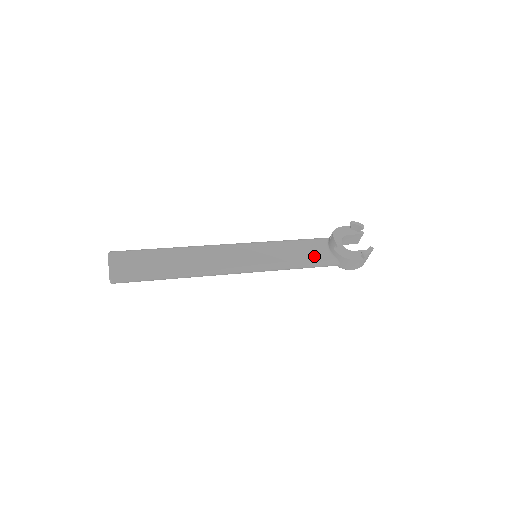
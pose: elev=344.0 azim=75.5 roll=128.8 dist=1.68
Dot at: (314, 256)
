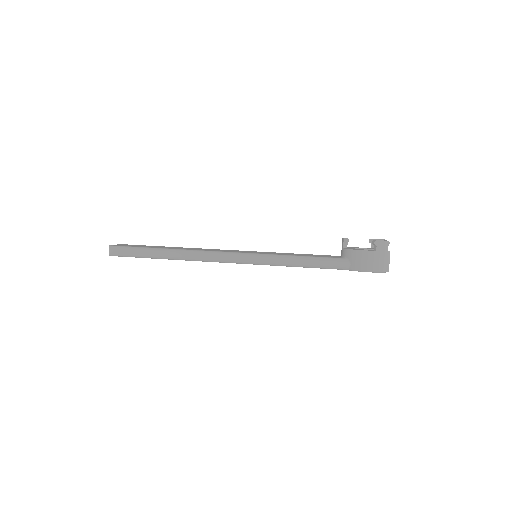
Dot at: (320, 256)
